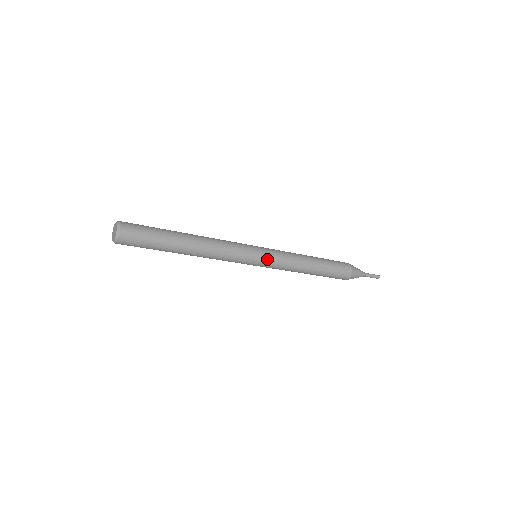
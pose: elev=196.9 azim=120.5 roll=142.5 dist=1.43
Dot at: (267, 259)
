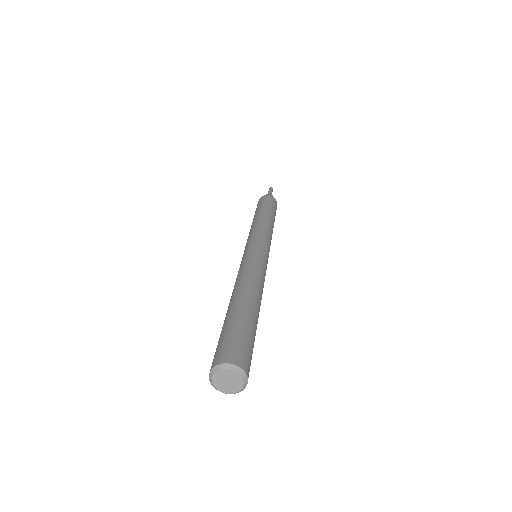
Dot at: (268, 248)
